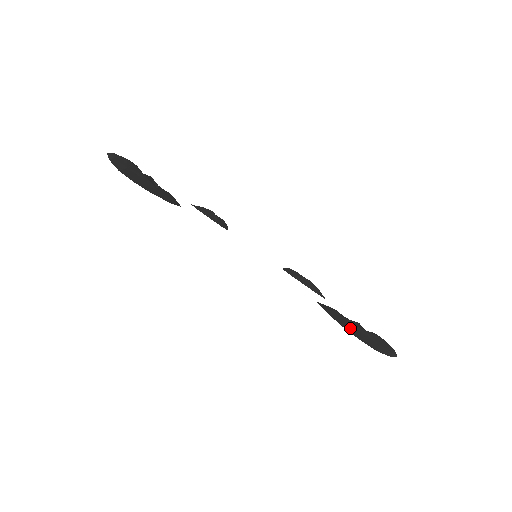
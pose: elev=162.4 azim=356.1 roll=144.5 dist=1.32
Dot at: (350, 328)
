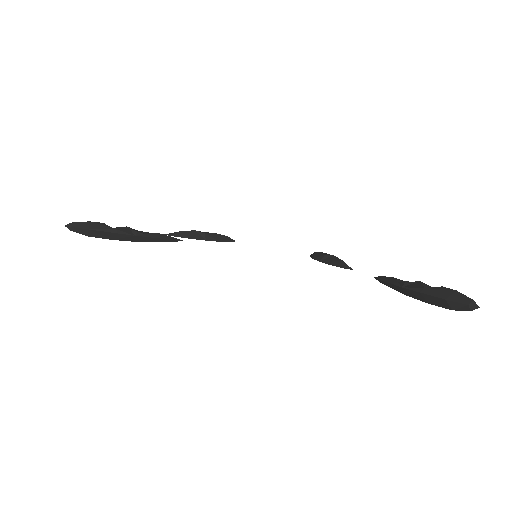
Dot at: (409, 293)
